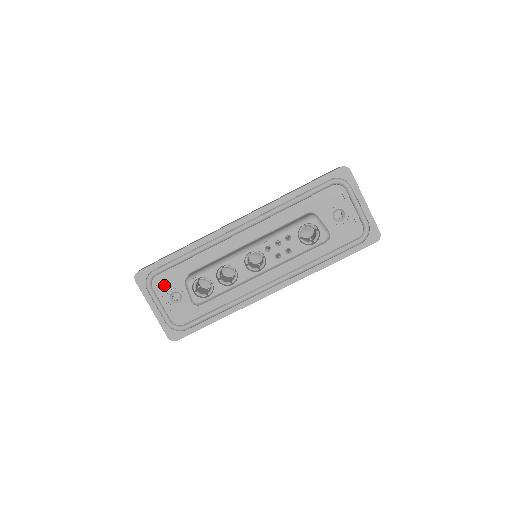
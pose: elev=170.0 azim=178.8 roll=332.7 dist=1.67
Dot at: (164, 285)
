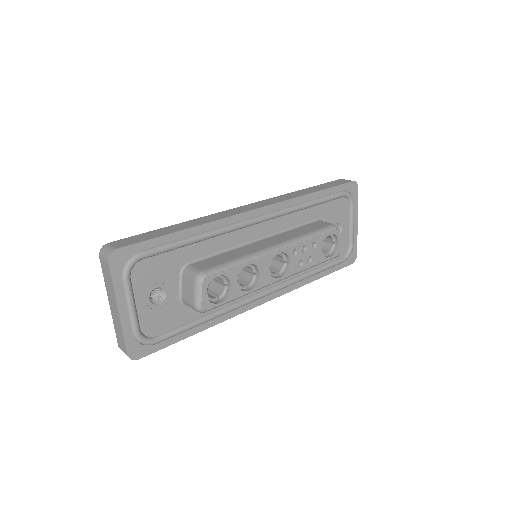
Dot at: (148, 276)
